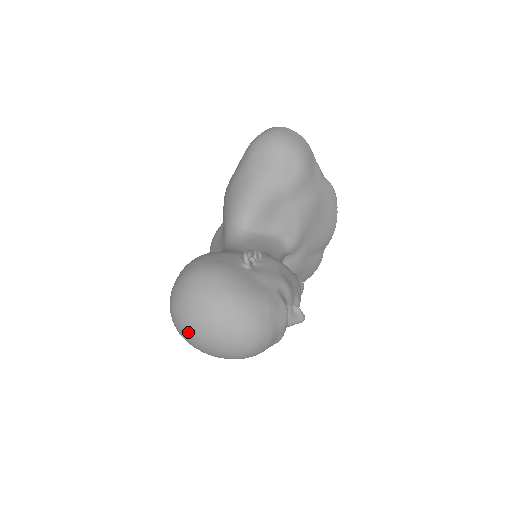
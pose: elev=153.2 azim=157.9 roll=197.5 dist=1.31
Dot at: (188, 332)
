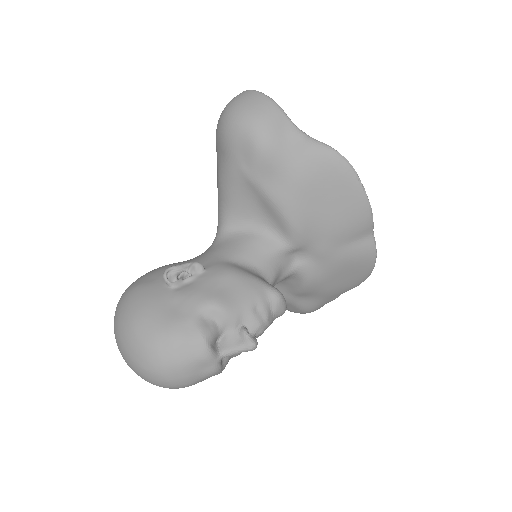
Dot at: occluded
